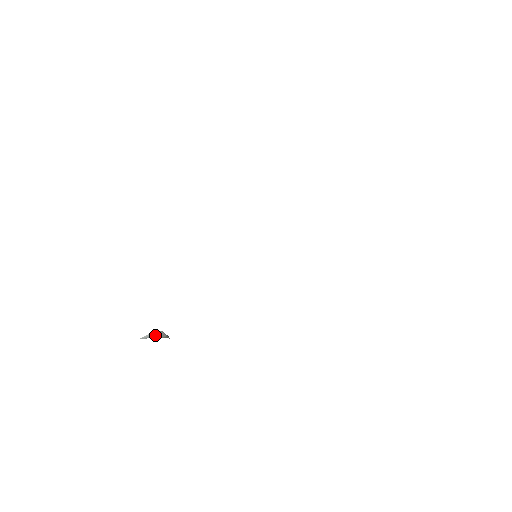
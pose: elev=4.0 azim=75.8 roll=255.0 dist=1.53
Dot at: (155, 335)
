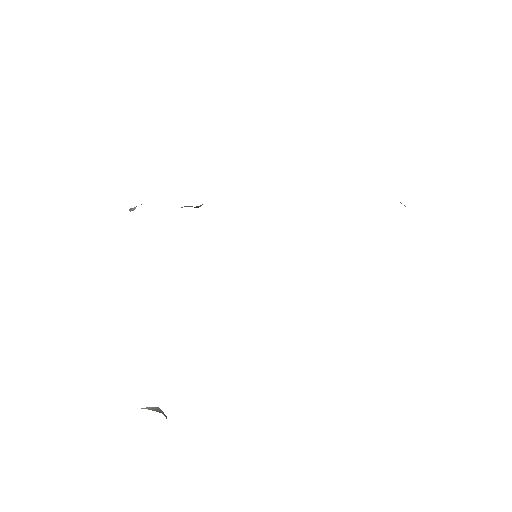
Dot at: occluded
